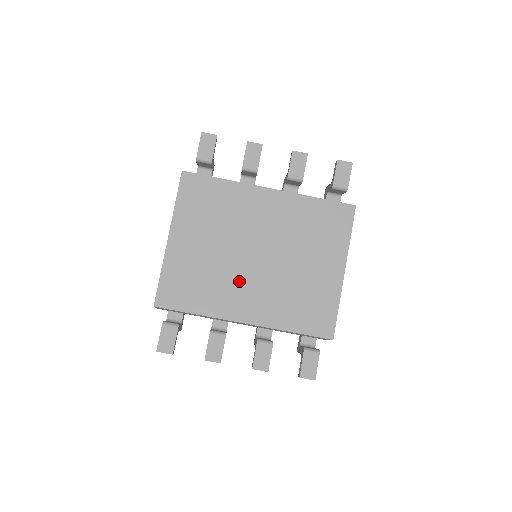
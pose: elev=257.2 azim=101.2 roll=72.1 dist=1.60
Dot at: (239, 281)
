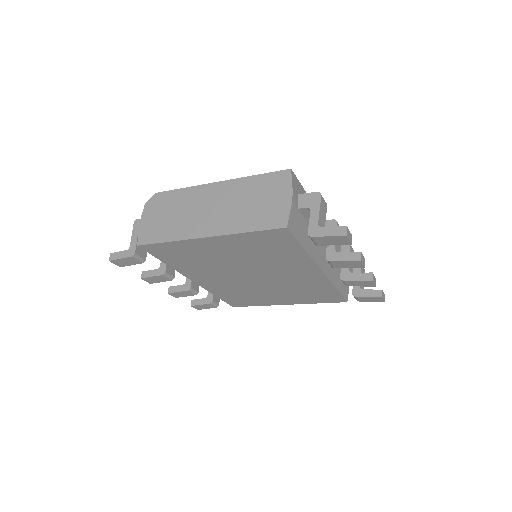
Dot at: (221, 274)
